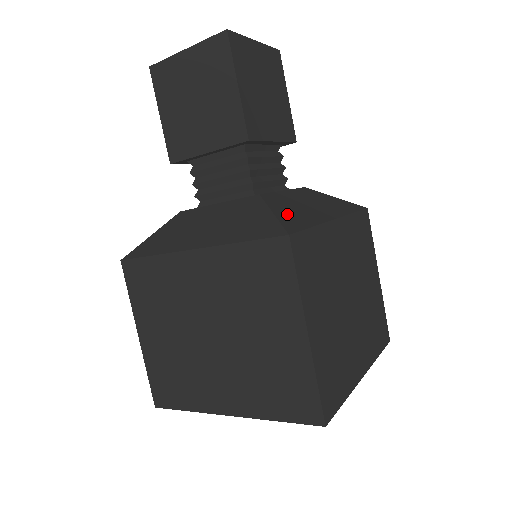
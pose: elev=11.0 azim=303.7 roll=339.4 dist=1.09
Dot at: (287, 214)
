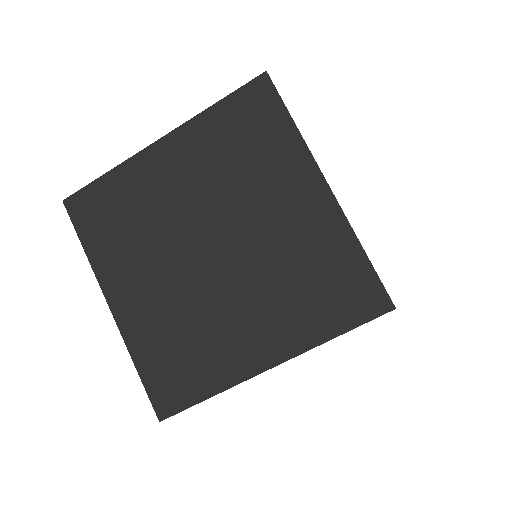
Dot at: occluded
